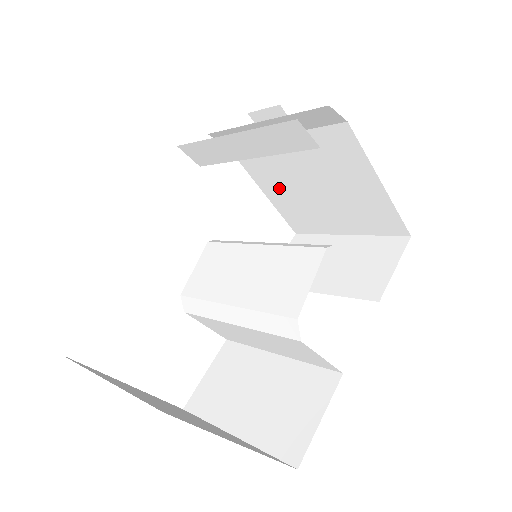
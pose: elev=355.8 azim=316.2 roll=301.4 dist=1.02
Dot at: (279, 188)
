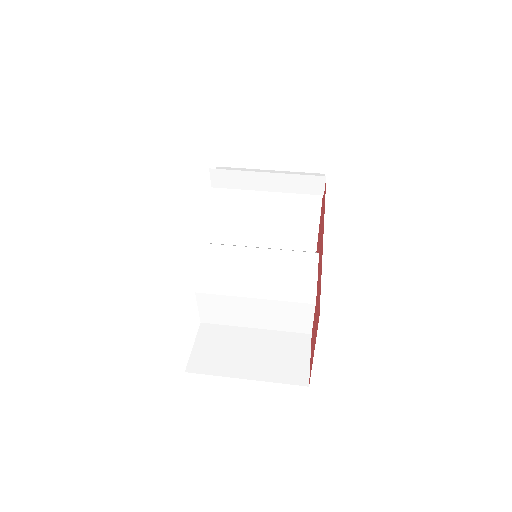
Dot at: (239, 217)
